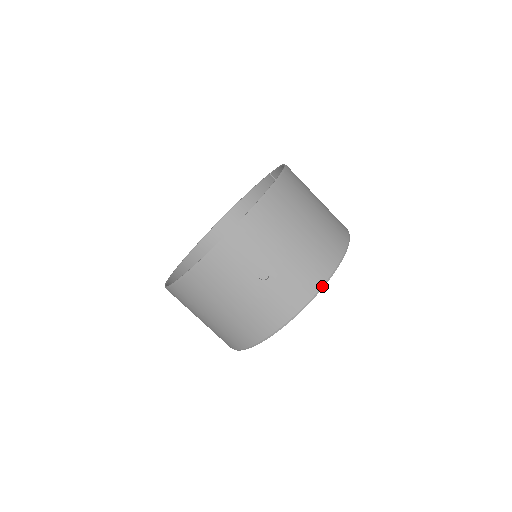
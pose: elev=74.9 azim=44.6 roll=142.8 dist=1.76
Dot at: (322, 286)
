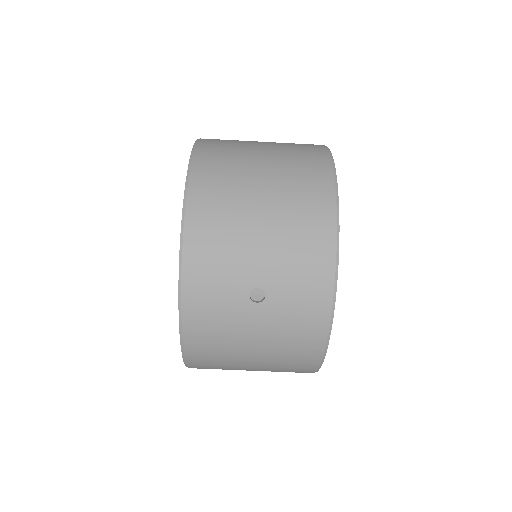
Dot at: (336, 251)
